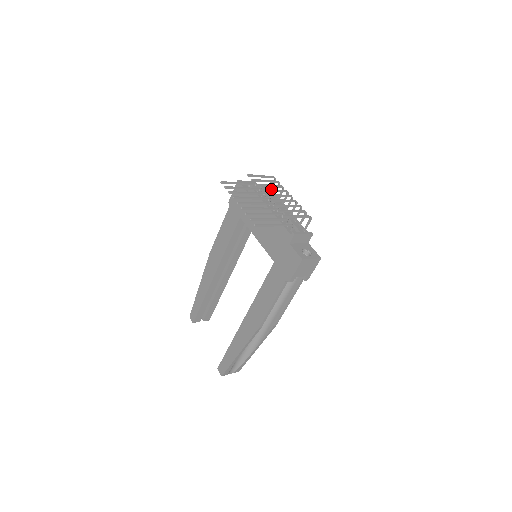
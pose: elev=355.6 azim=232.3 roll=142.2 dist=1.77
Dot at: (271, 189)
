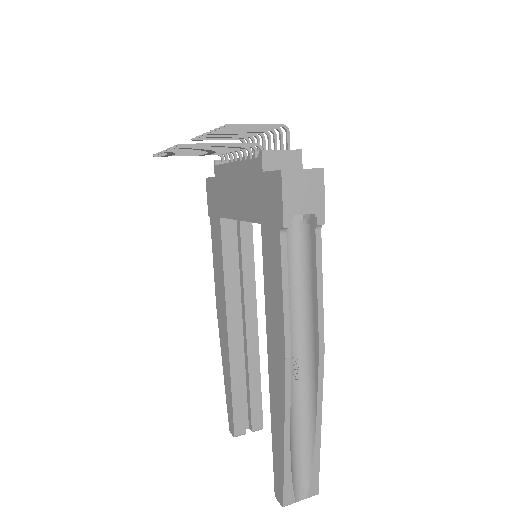
Dot at: occluded
